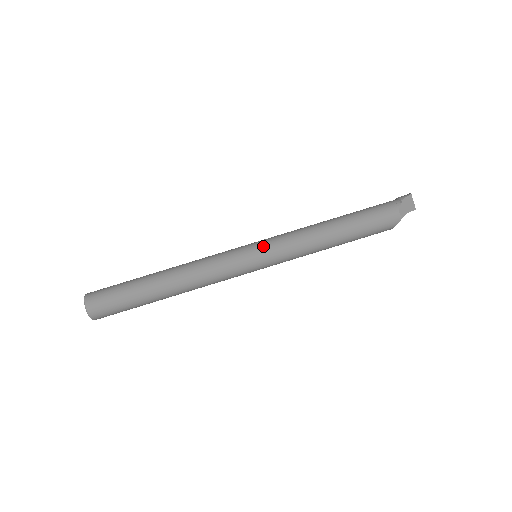
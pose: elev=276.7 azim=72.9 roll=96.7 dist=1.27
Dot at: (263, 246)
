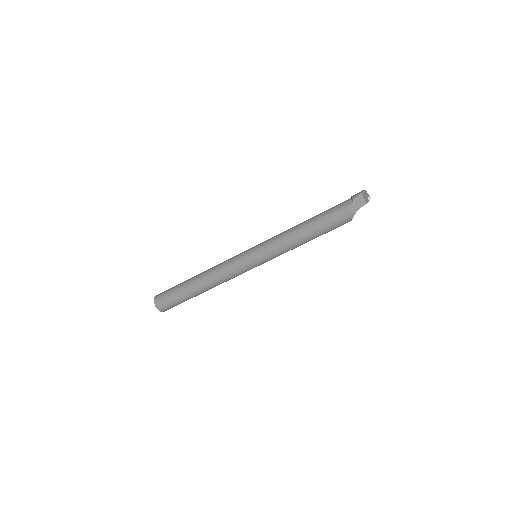
Dot at: (257, 250)
